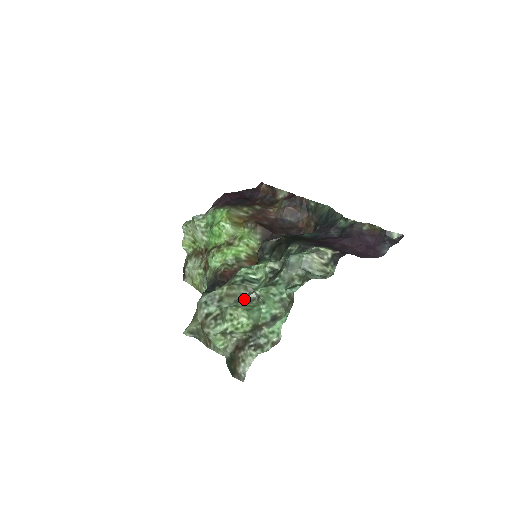
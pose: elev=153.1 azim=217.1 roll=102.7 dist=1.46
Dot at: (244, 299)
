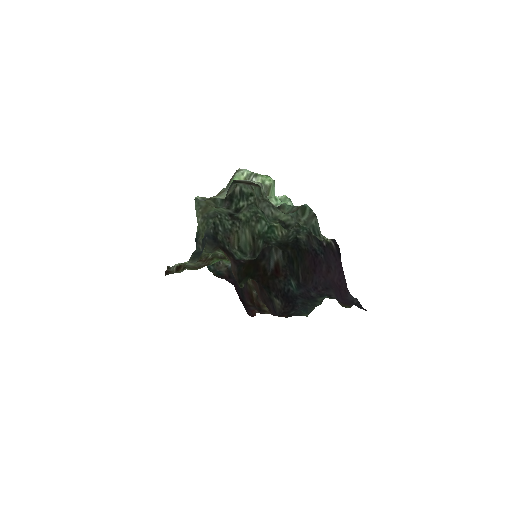
Dot at: (264, 200)
